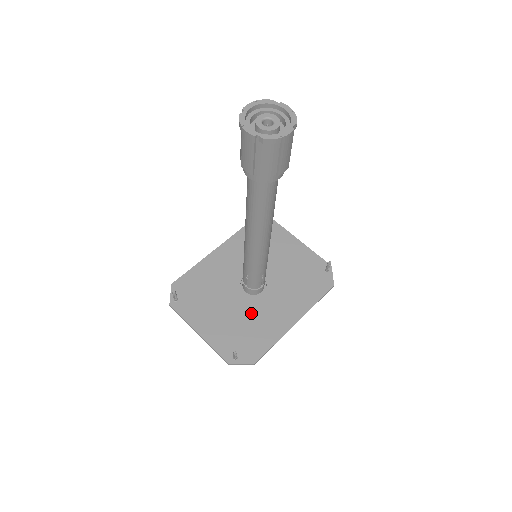
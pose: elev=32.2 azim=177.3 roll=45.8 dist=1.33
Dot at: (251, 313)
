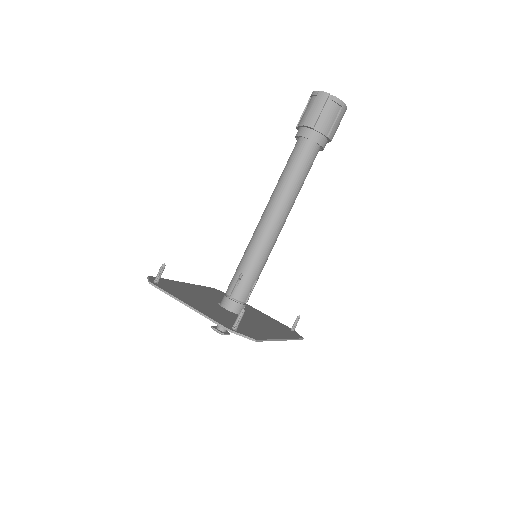
Dot at: occluded
